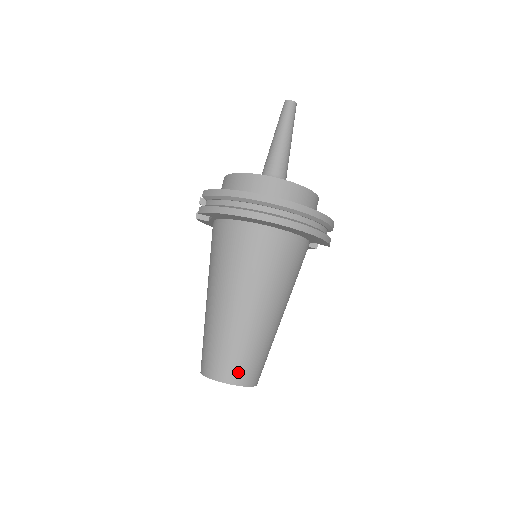
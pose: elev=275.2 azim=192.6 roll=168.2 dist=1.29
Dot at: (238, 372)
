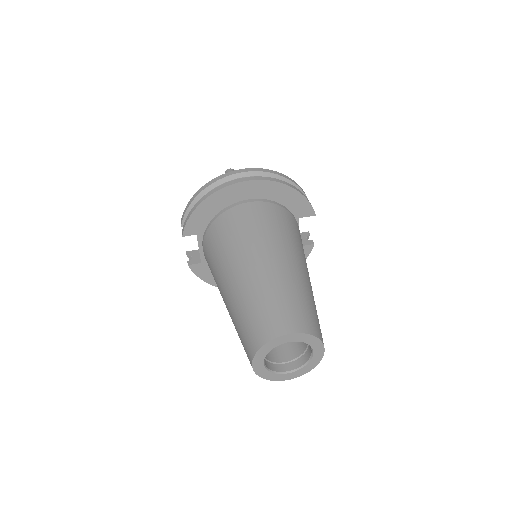
Dot at: (286, 319)
